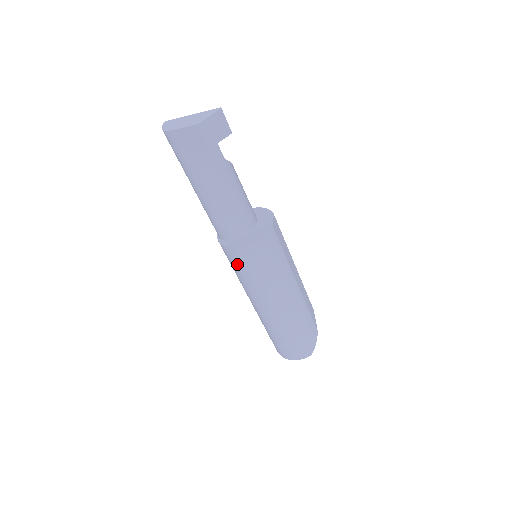
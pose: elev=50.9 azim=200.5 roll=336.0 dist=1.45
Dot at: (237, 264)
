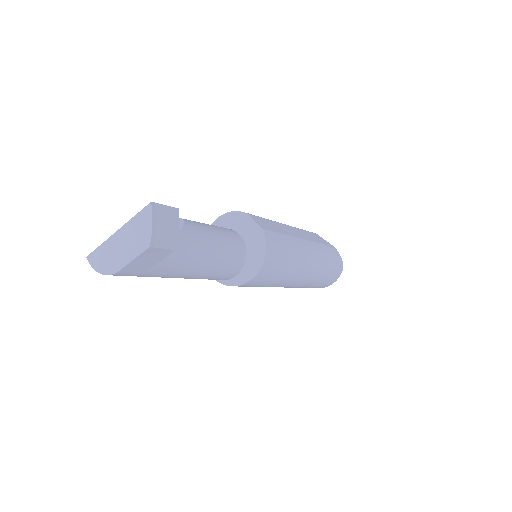
Dot at: (257, 285)
